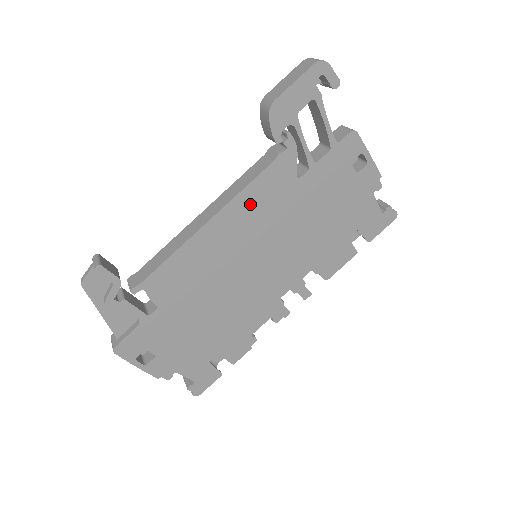
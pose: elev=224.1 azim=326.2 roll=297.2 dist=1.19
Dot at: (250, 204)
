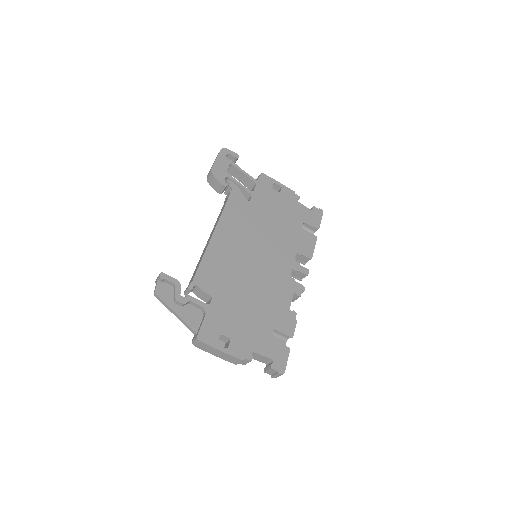
Dot at: (231, 220)
